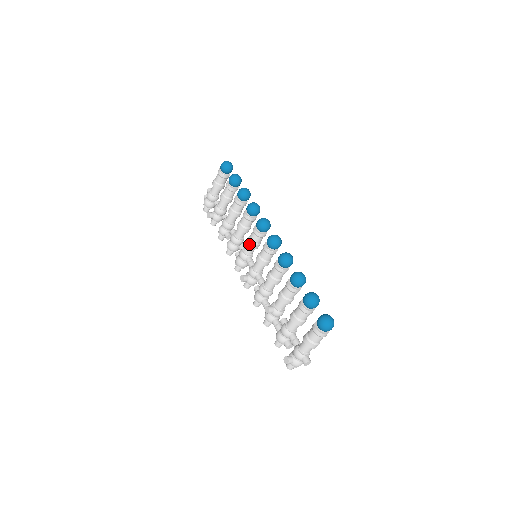
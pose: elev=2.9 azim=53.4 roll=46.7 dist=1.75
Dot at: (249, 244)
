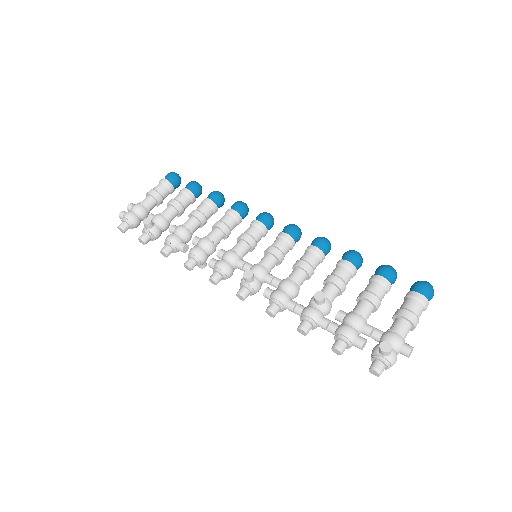
Dot at: (248, 239)
